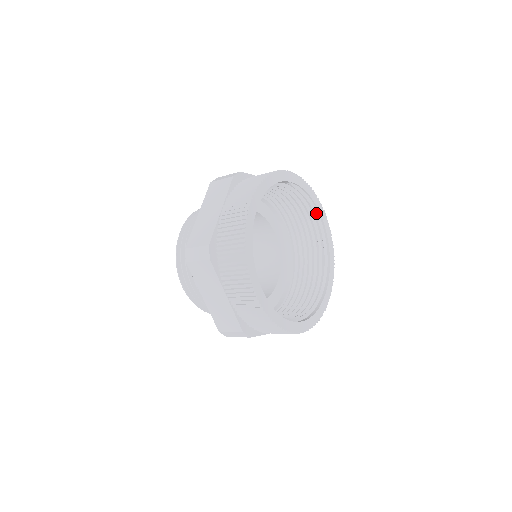
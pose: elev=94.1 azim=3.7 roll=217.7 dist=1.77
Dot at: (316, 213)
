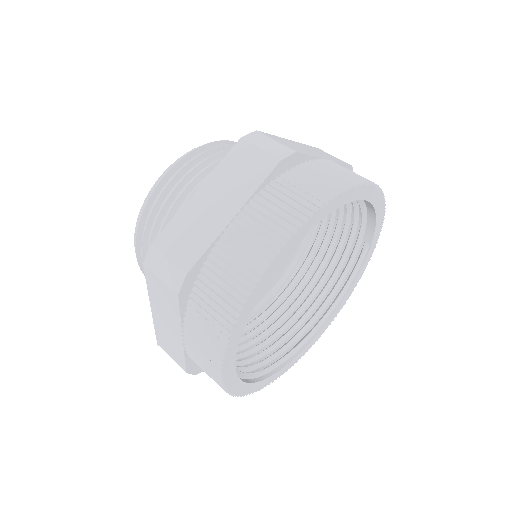
Dot at: (333, 306)
